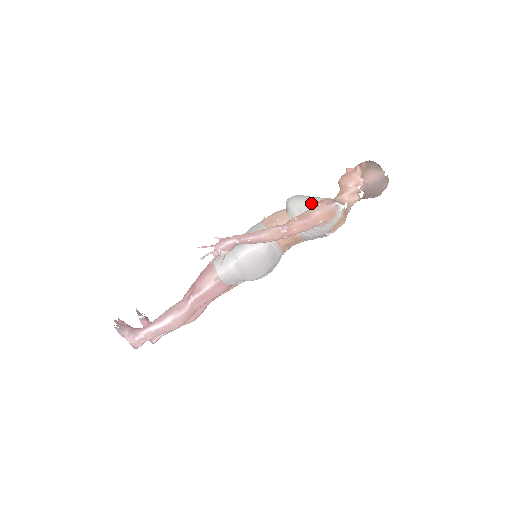
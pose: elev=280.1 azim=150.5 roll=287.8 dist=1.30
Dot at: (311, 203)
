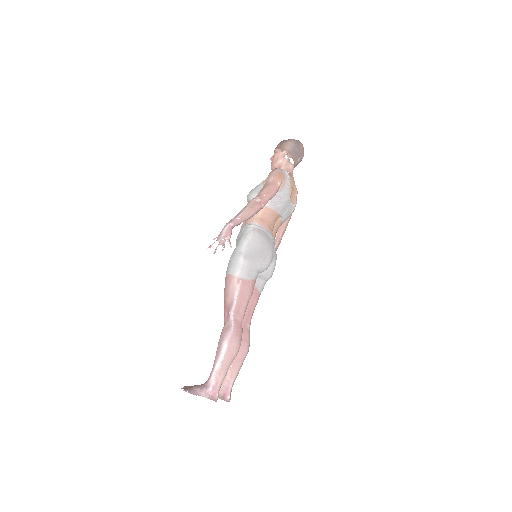
Dot at: (263, 183)
